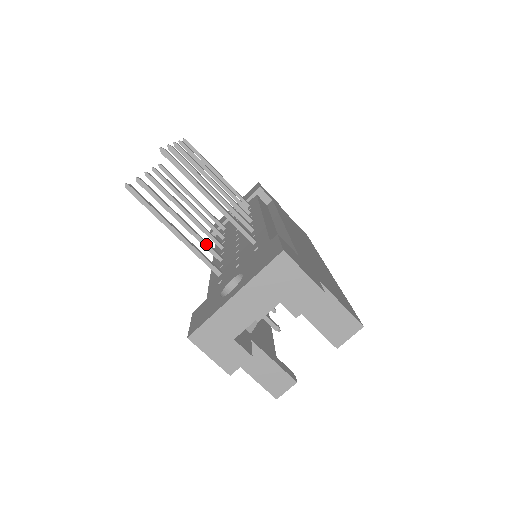
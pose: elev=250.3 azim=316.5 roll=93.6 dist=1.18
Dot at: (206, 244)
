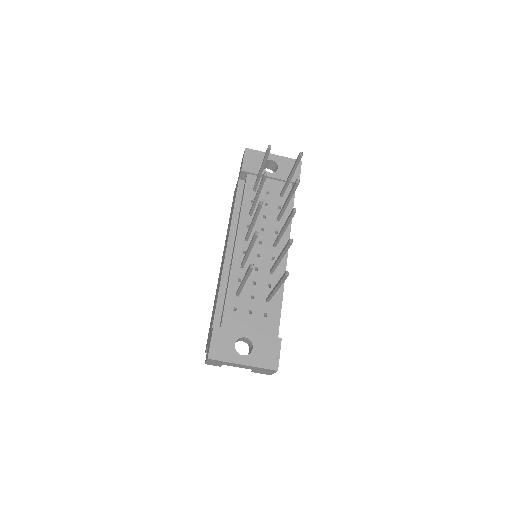
Dot at: (245, 262)
